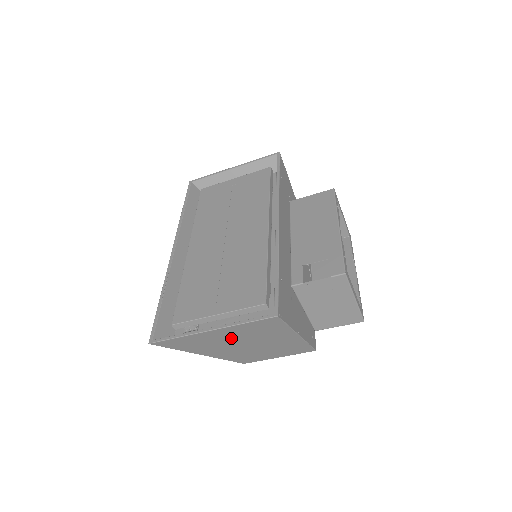
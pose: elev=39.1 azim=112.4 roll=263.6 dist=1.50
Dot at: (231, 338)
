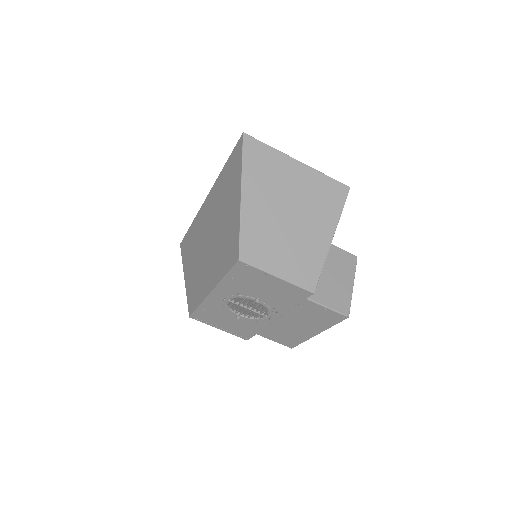
Dot at: (294, 189)
